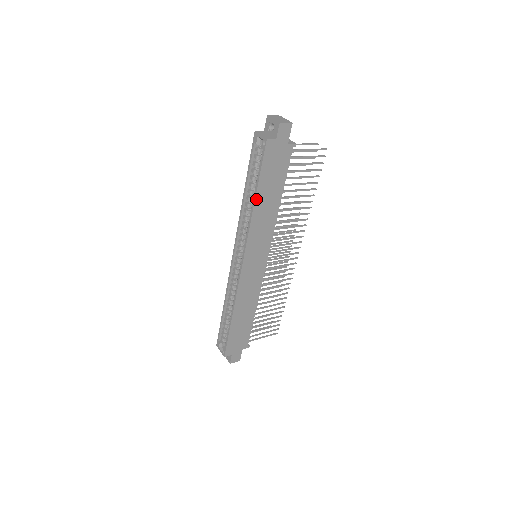
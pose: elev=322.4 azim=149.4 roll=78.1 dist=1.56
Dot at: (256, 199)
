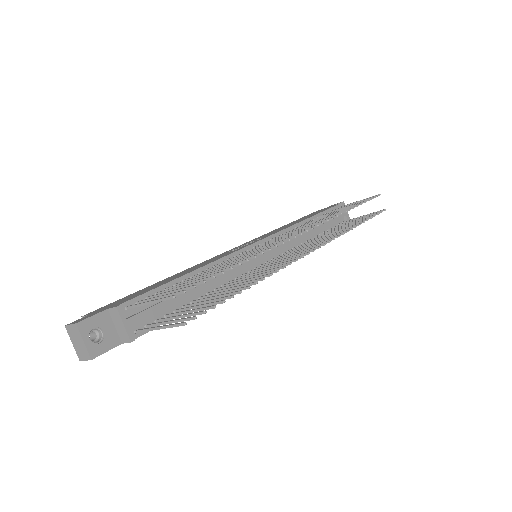
Dot at: occluded
